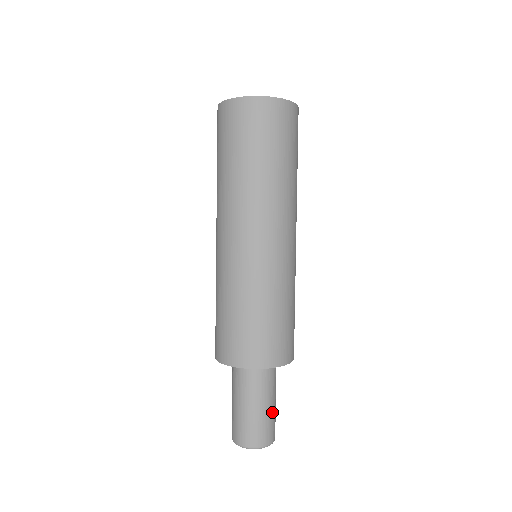
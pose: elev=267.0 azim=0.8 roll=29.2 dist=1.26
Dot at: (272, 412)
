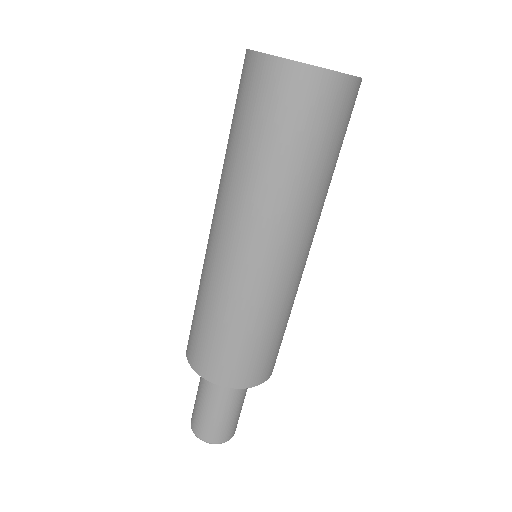
Dot at: (234, 416)
